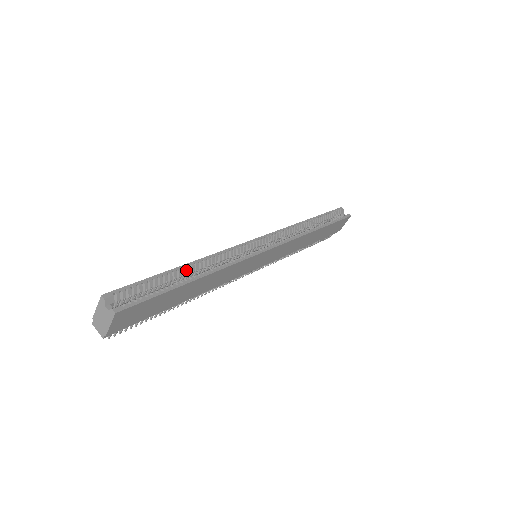
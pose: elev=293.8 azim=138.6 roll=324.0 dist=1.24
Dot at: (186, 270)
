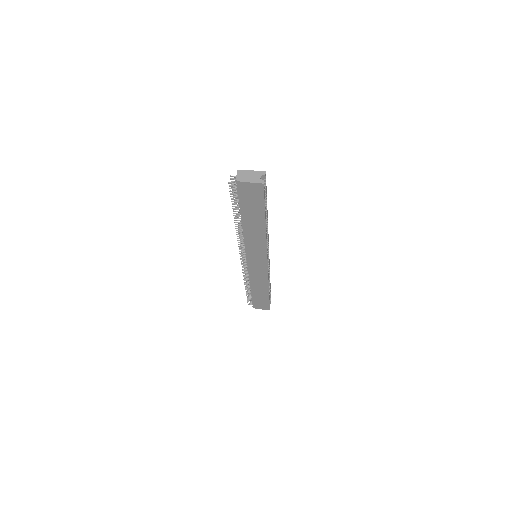
Dot at: occluded
